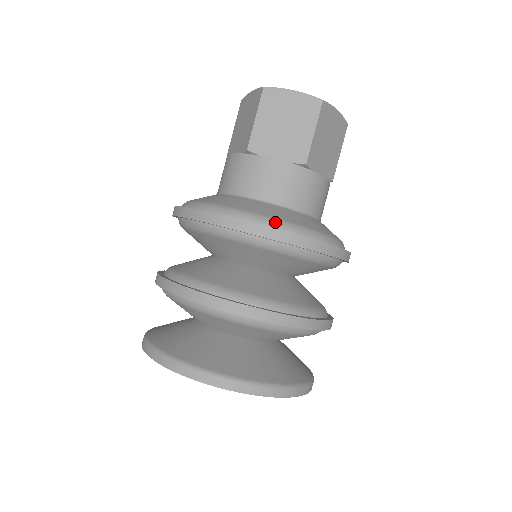
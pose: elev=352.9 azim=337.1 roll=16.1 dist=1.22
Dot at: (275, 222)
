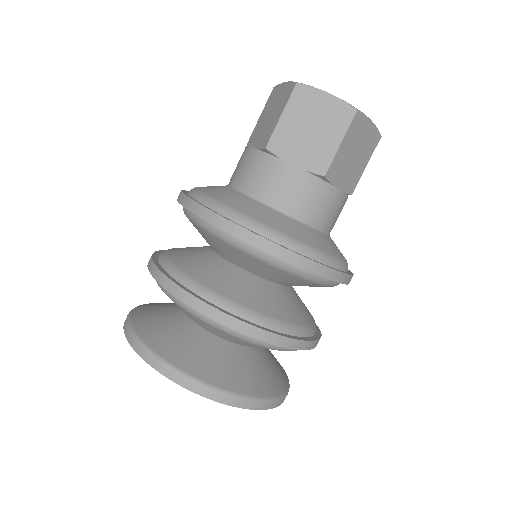
Dot at: (277, 235)
